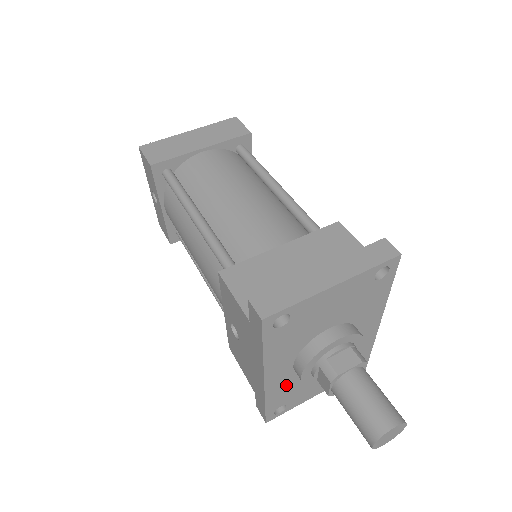
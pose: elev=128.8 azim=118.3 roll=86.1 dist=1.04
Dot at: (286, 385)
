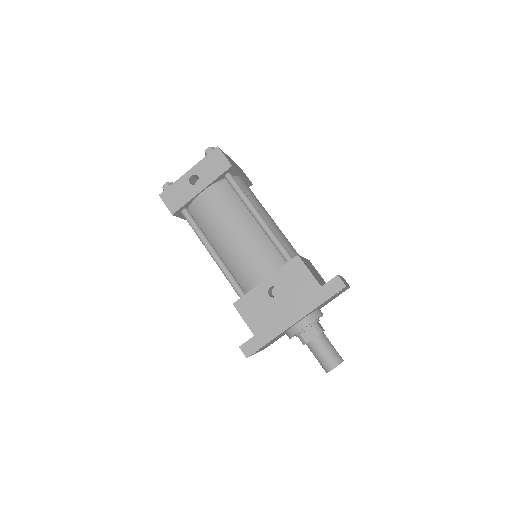
Dot at: occluded
